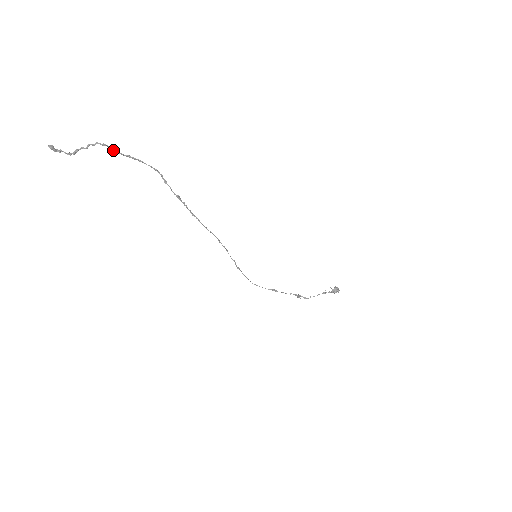
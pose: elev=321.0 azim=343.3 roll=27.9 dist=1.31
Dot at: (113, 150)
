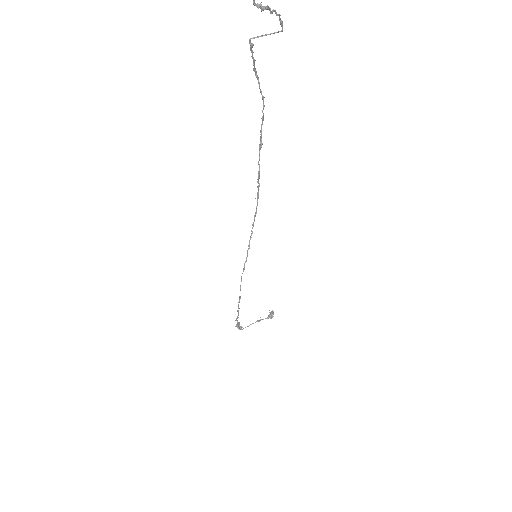
Dot at: occluded
